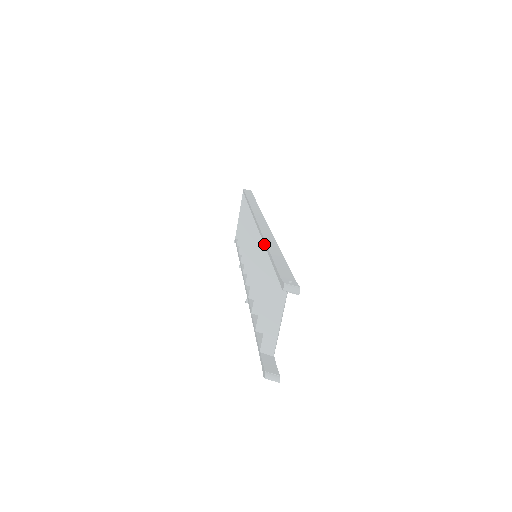
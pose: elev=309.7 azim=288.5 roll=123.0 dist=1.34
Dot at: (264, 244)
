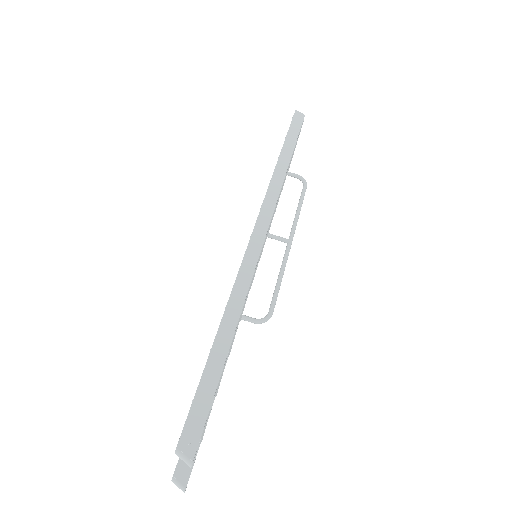
Dot at: (227, 302)
